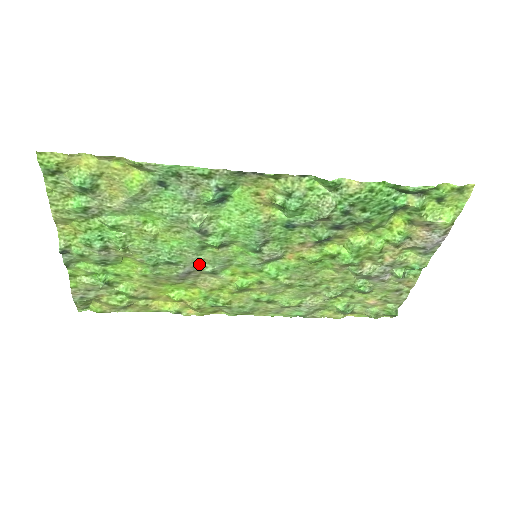
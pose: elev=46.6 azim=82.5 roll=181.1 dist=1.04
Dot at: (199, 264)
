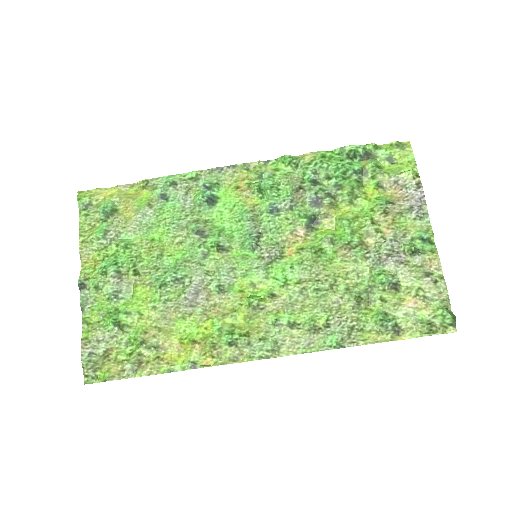
Dot at: (204, 278)
